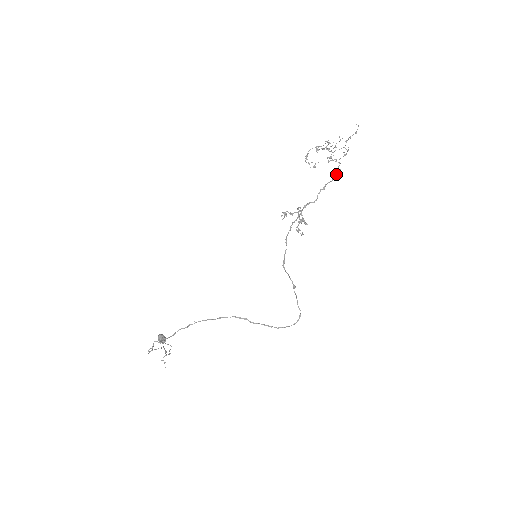
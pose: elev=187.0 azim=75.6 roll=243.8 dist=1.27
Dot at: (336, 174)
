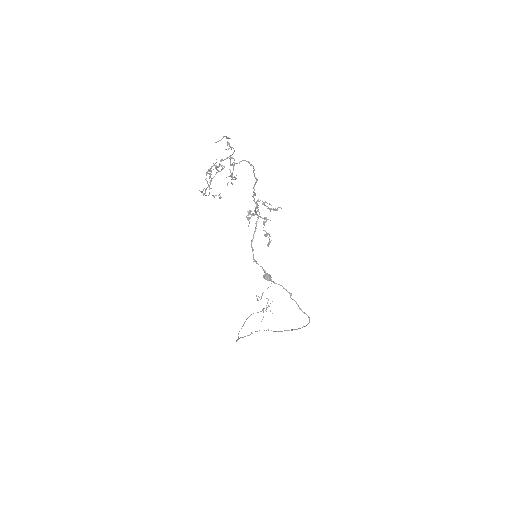
Dot at: (254, 174)
